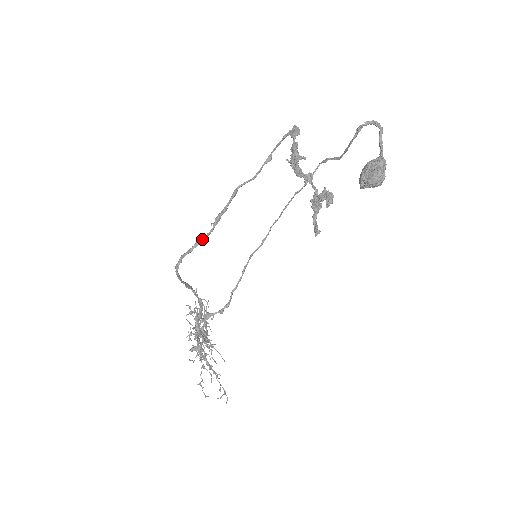
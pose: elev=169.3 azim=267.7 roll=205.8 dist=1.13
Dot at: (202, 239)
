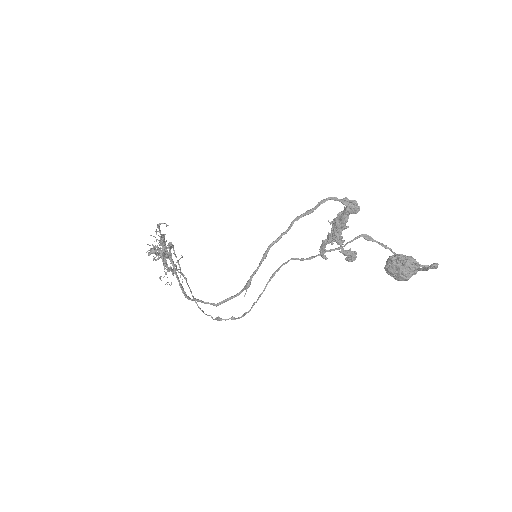
Dot at: occluded
